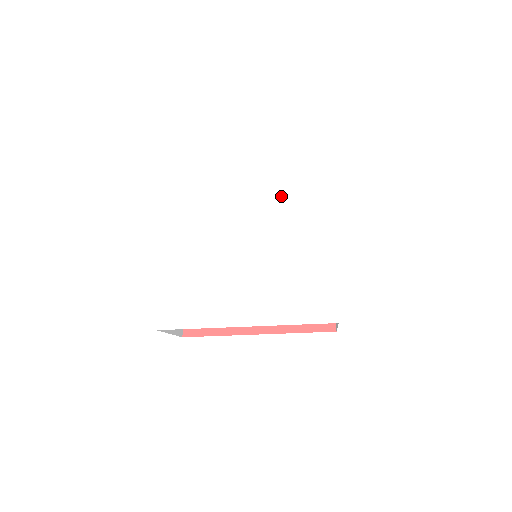
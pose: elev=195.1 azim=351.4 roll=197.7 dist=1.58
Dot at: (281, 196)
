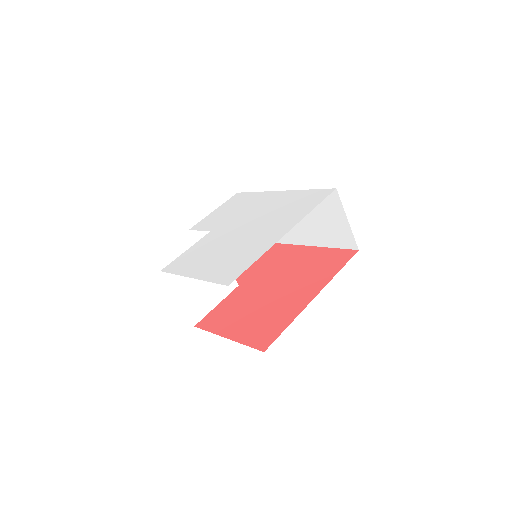
Dot at: (234, 211)
